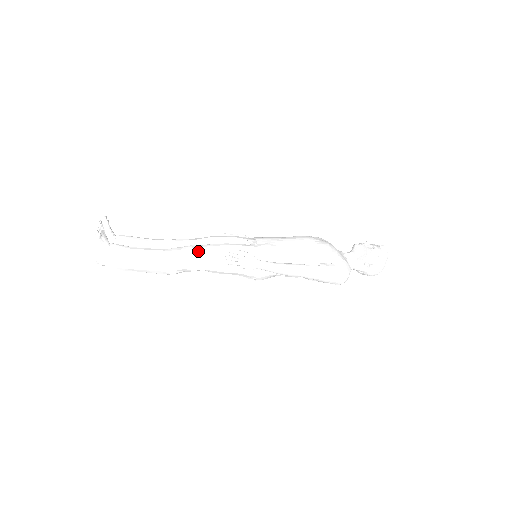
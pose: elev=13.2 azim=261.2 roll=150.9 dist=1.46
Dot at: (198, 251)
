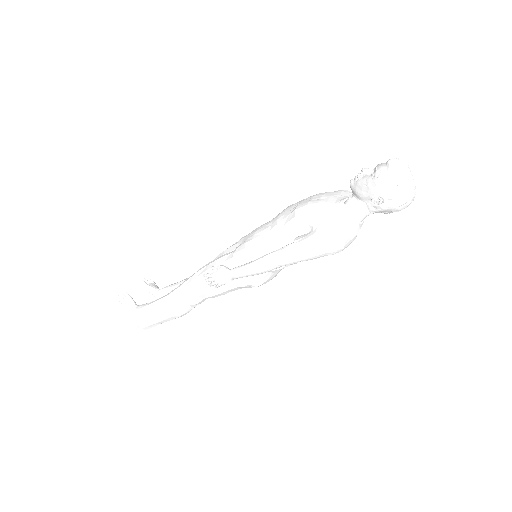
Dot at: (187, 284)
